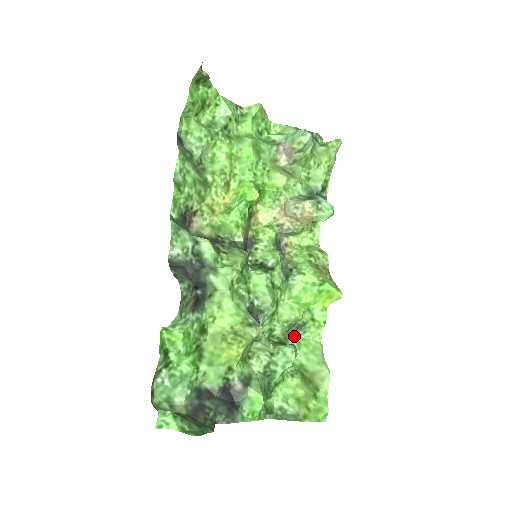
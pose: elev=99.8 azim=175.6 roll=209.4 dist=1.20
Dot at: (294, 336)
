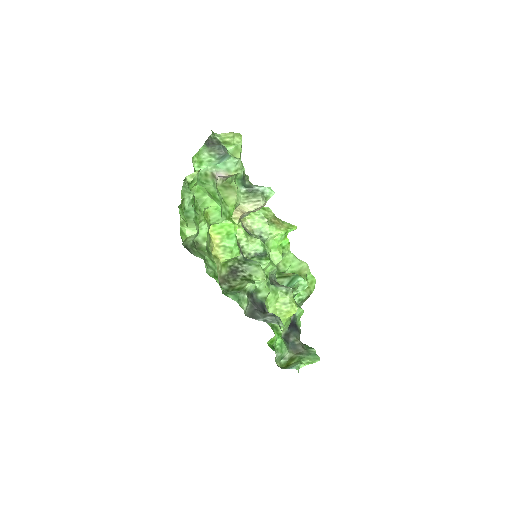
Dot at: (279, 263)
